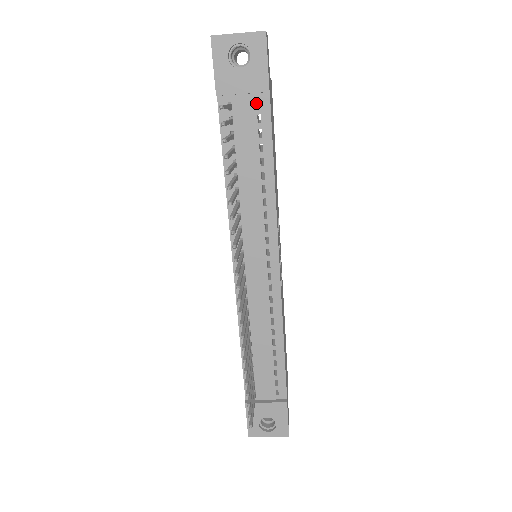
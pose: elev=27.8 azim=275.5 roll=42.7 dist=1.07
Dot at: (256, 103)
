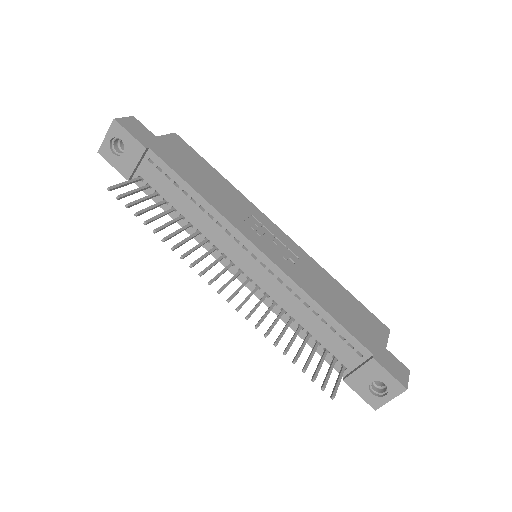
Dot at: (150, 162)
